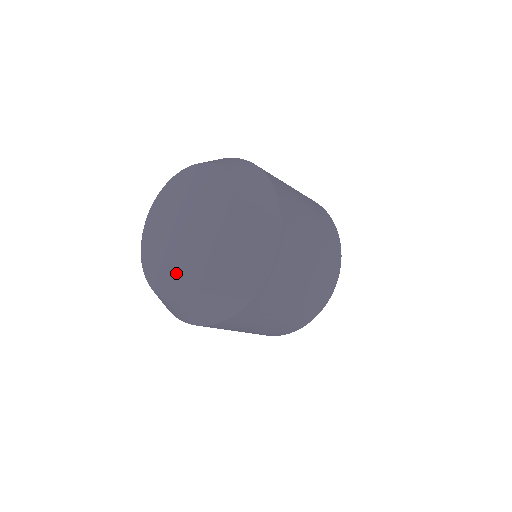
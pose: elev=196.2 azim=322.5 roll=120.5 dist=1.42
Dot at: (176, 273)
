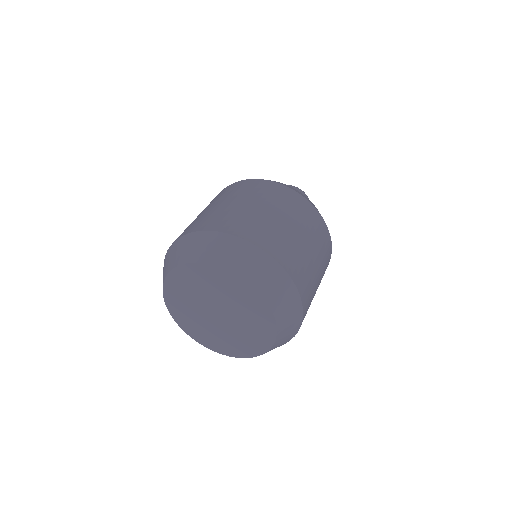
Dot at: (207, 333)
